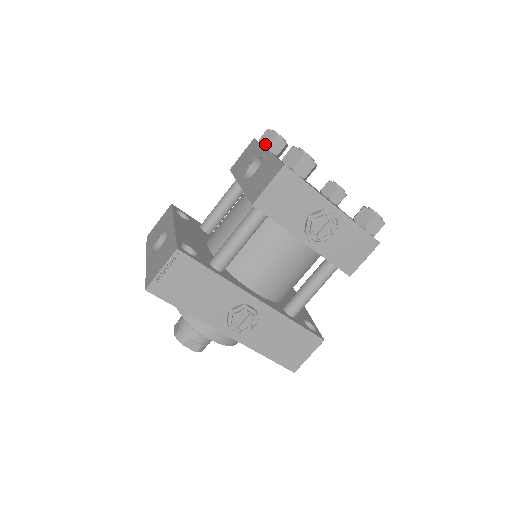
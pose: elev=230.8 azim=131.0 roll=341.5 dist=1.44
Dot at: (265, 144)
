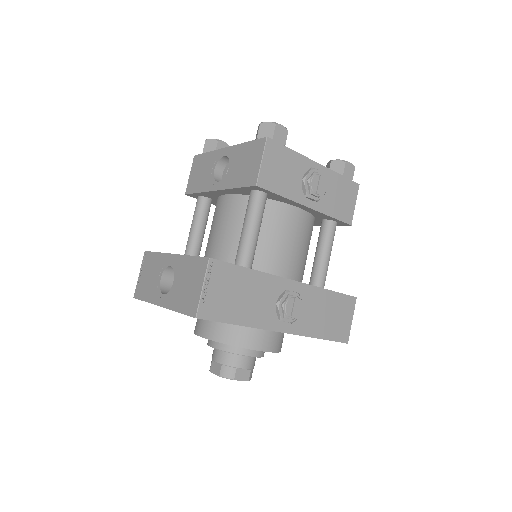
Dot at: occluded
